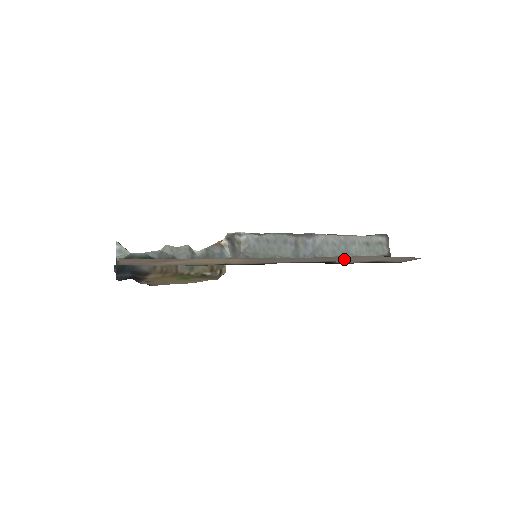
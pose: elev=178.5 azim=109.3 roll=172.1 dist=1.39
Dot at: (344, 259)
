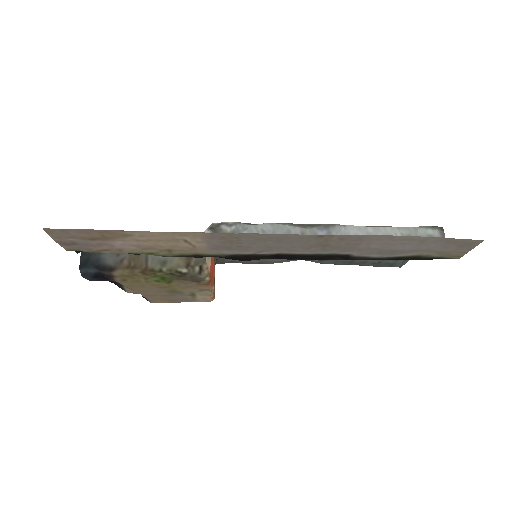
Dot at: (355, 244)
